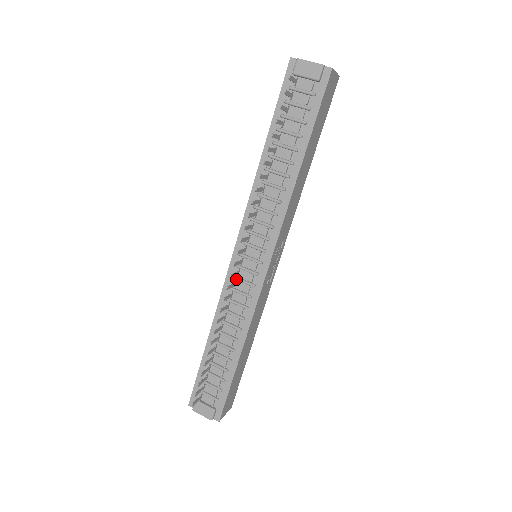
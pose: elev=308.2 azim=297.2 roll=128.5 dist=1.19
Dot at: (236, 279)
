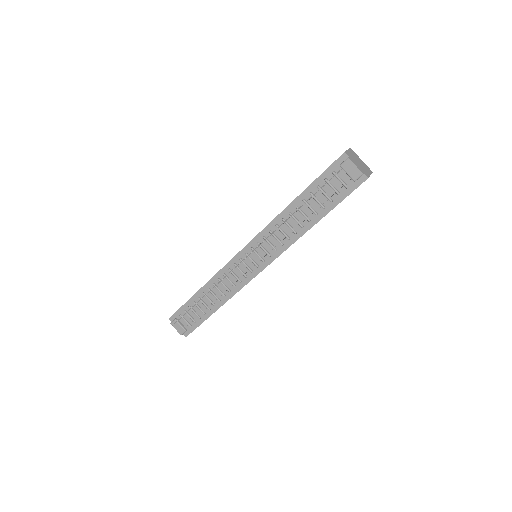
Dot at: (236, 267)
